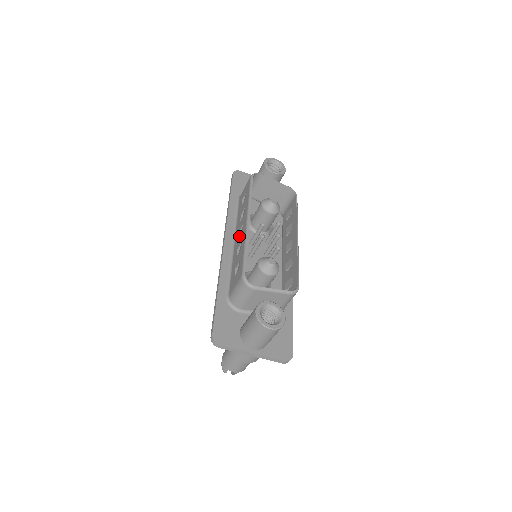
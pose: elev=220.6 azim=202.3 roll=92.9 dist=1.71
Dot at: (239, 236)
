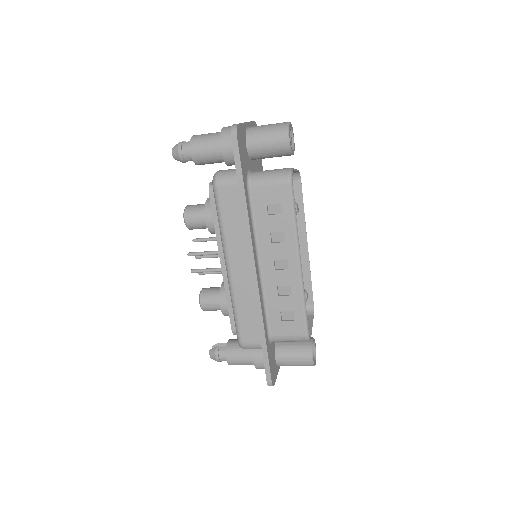
Dot at: (278, 270)
